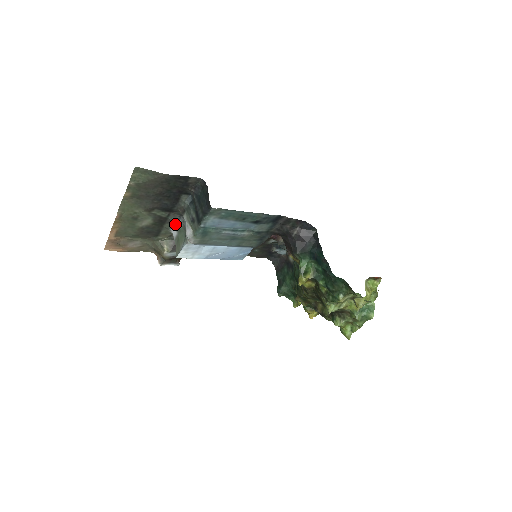
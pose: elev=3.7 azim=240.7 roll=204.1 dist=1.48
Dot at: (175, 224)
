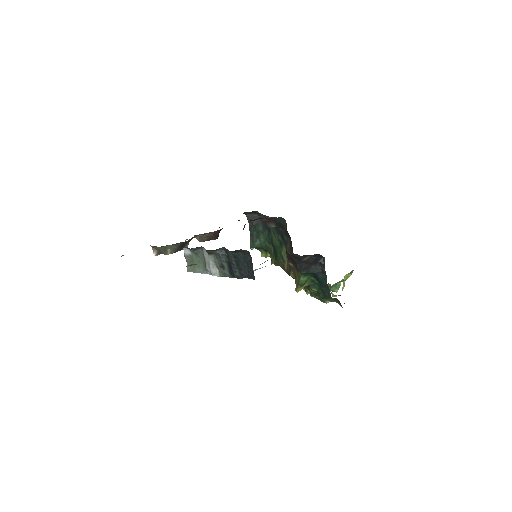
Dot at: (192, 250)
